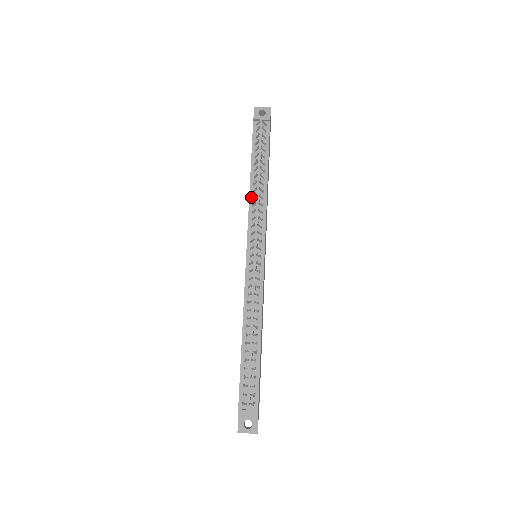
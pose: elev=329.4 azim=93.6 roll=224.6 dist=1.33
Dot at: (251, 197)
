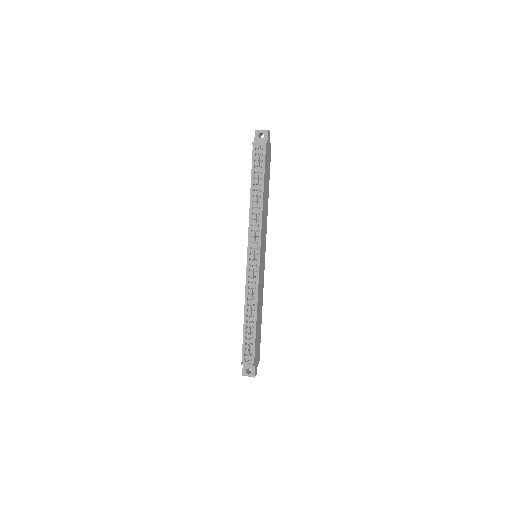
Dot at: (251, 212)
